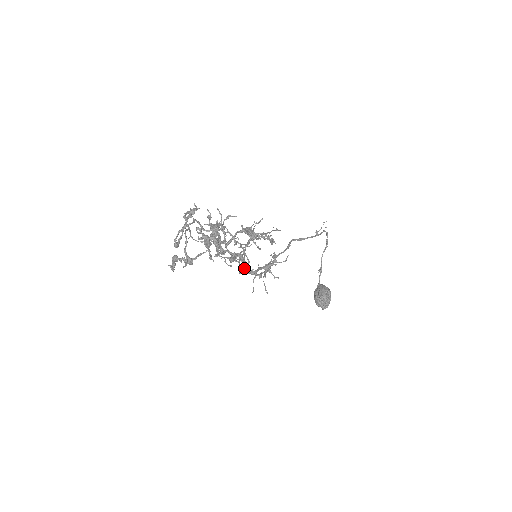
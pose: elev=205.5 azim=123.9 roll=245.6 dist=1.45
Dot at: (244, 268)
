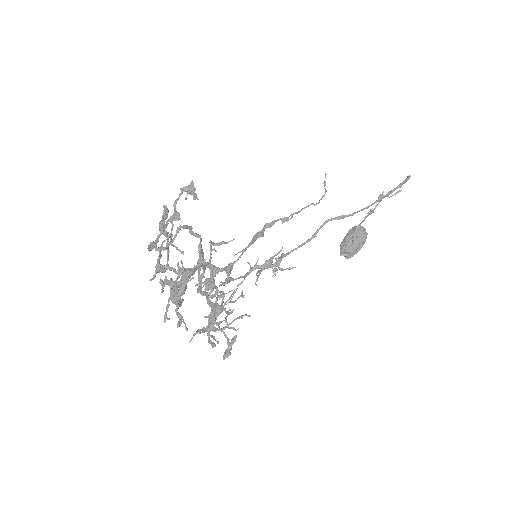
Dot at: (202, 331)
